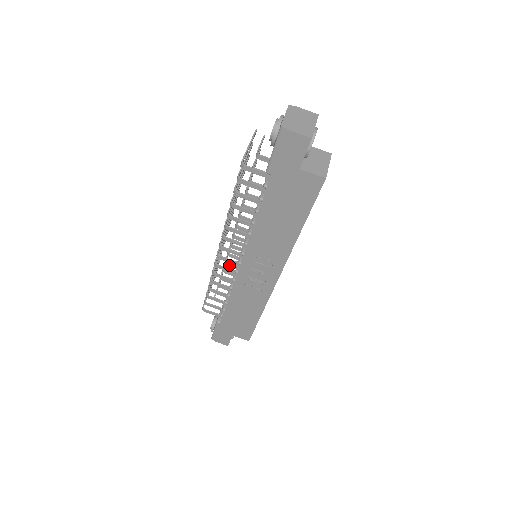
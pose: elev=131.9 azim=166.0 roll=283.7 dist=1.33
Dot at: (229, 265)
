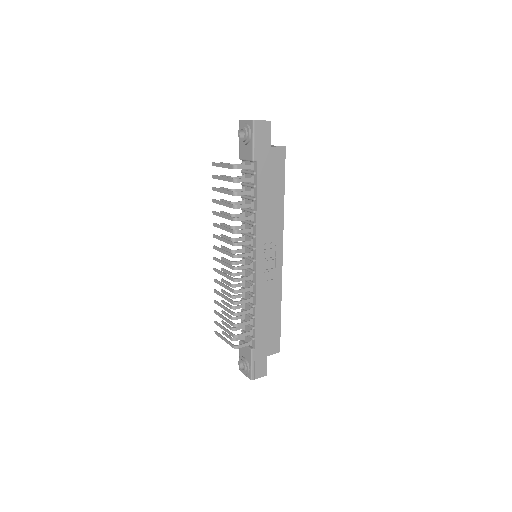
Dot at: (237, 286)
